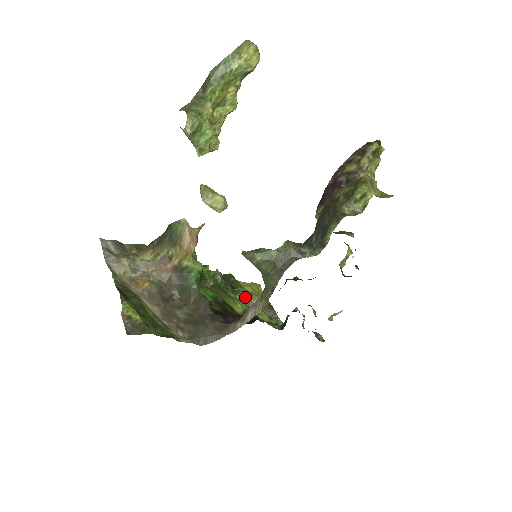
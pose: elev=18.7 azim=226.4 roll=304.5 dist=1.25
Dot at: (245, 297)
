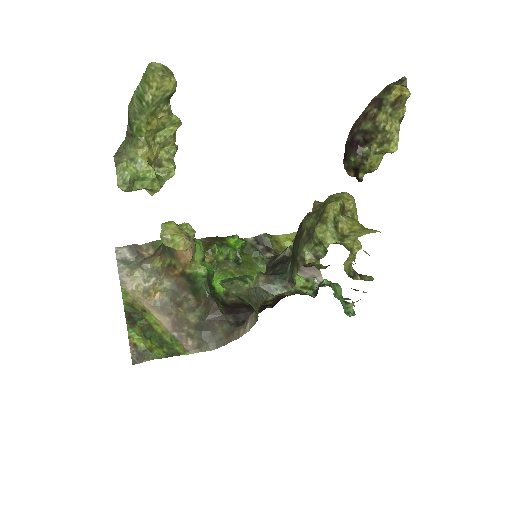
Dot at: occluded
